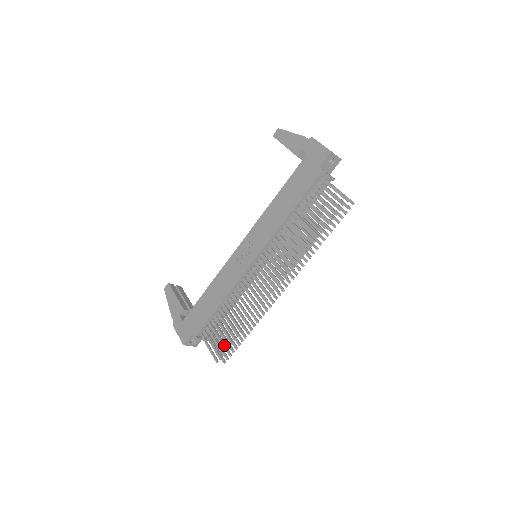
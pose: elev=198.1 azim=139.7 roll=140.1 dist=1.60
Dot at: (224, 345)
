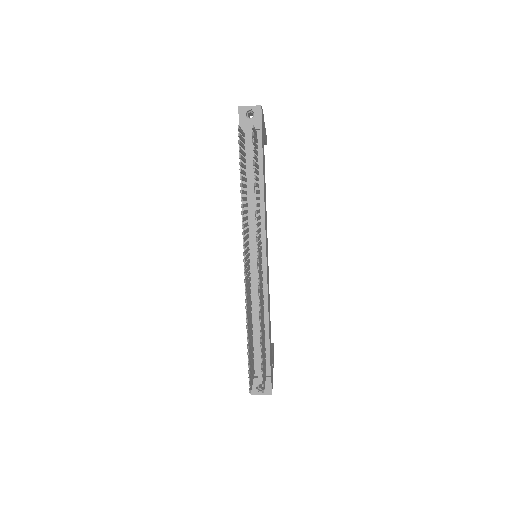
Dot at: (250, 368)
